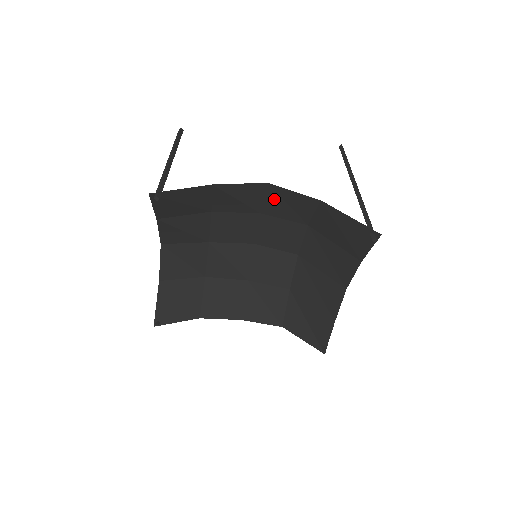
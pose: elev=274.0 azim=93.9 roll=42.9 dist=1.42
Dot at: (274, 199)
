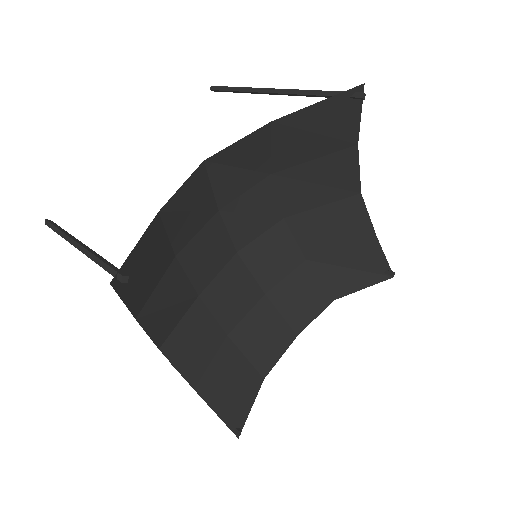
Dot at: (222, 176)
